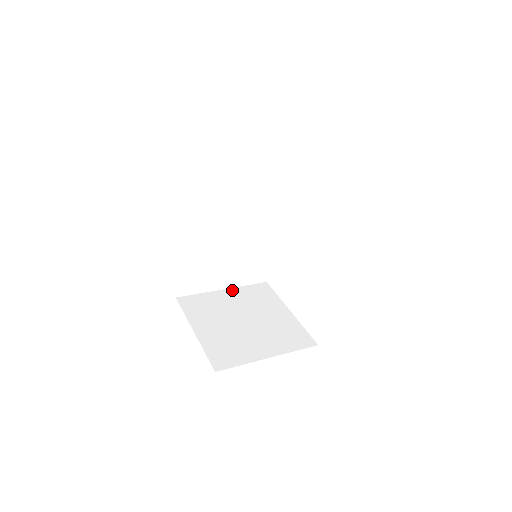
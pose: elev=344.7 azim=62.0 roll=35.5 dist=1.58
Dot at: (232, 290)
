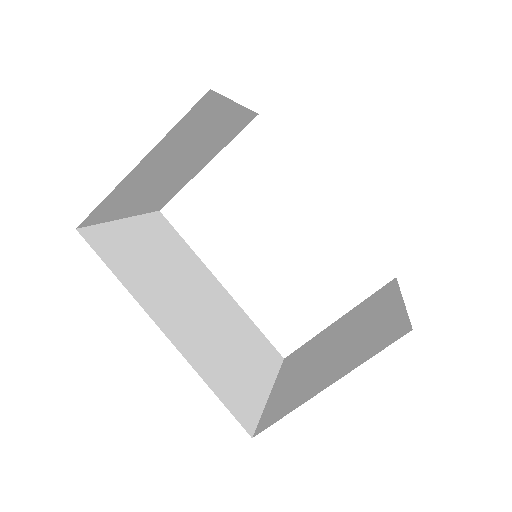
Dot at: (277, 382)
